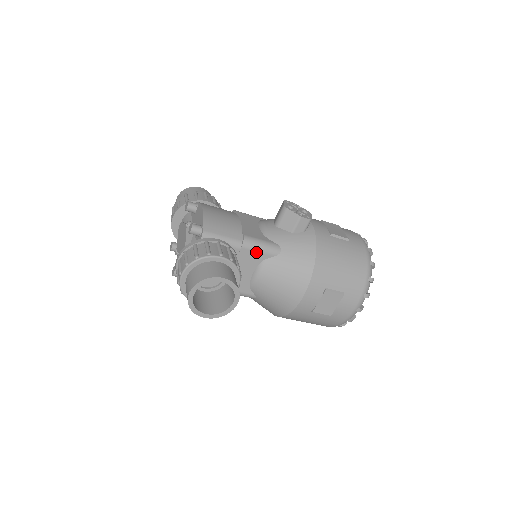
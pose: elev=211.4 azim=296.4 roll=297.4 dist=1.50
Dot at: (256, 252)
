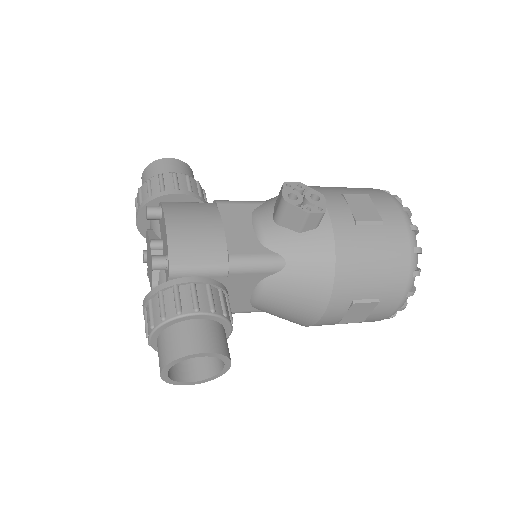
Dot at: (250, 274)
